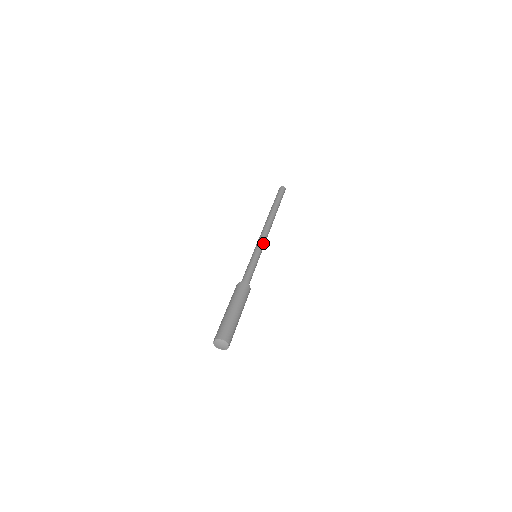
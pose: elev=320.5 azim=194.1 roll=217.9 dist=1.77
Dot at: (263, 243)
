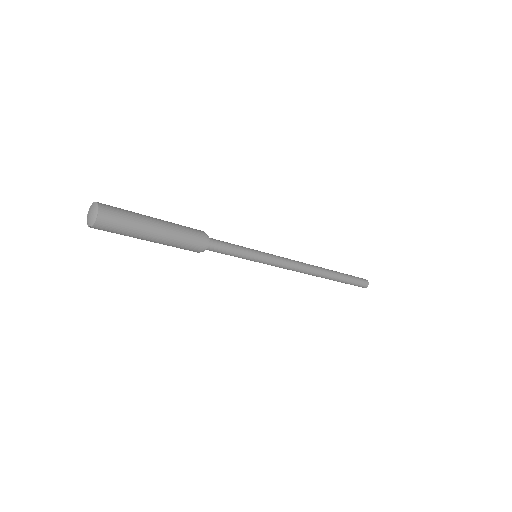
Dot at: occluded
